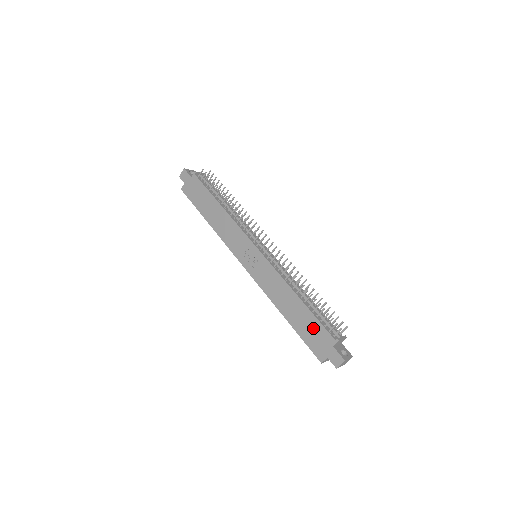
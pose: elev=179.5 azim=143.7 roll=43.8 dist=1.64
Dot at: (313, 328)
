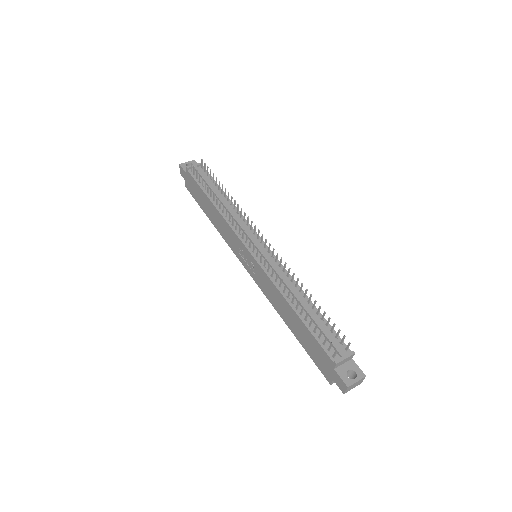
Dot at: (313, 345)
